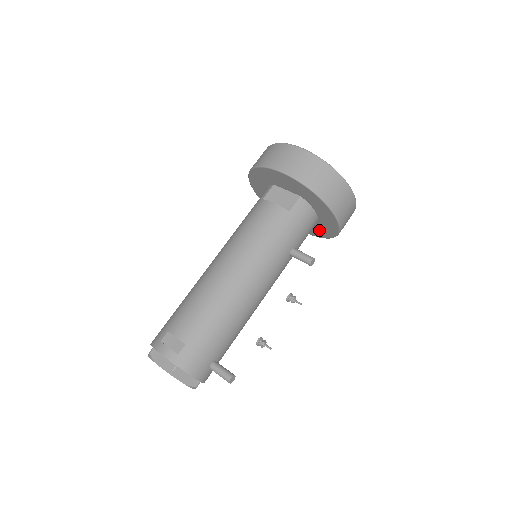
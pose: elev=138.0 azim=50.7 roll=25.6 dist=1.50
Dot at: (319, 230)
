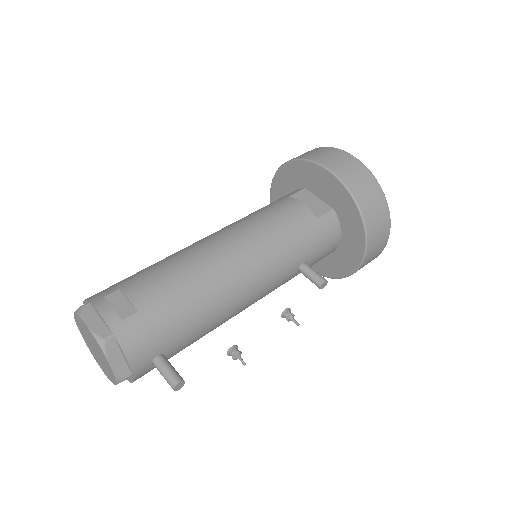
Dot at: (329, 264)
